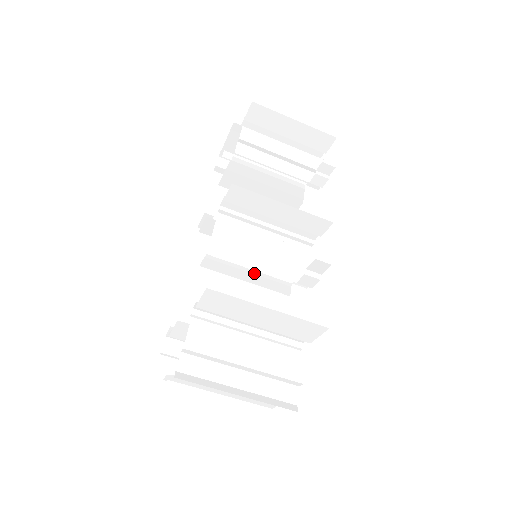
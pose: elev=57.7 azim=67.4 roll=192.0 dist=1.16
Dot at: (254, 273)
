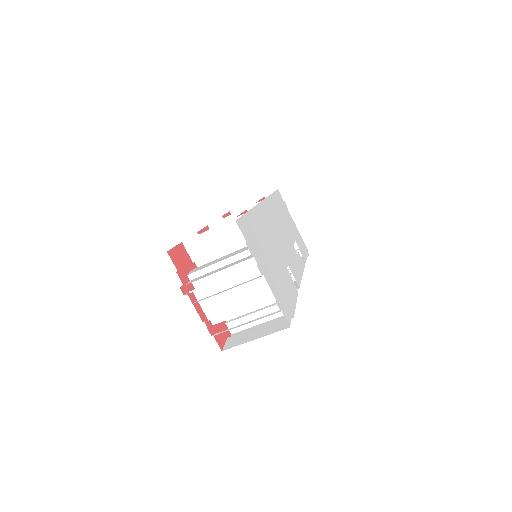
Dot at: occluded
